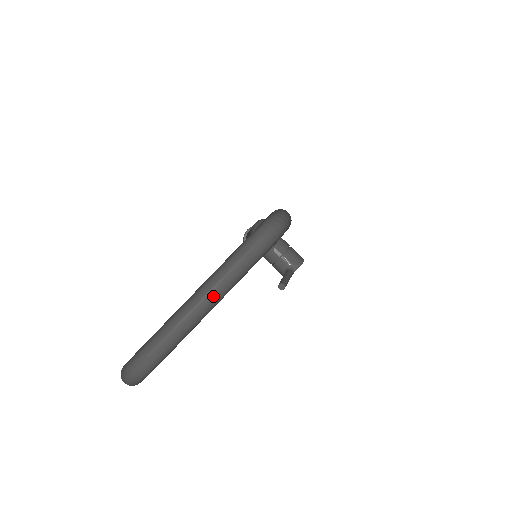
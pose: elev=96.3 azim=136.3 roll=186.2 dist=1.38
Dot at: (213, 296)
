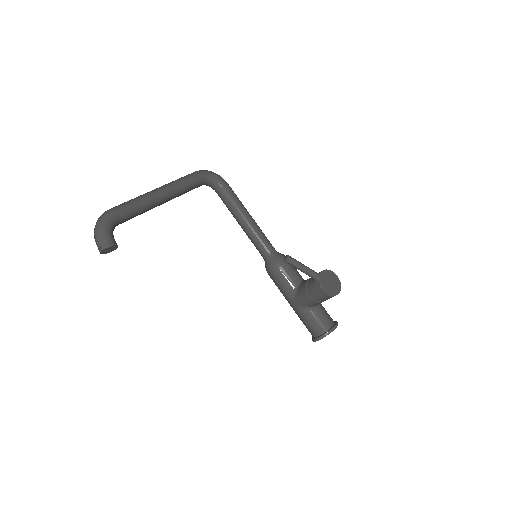
Dot at: (158, 188)
